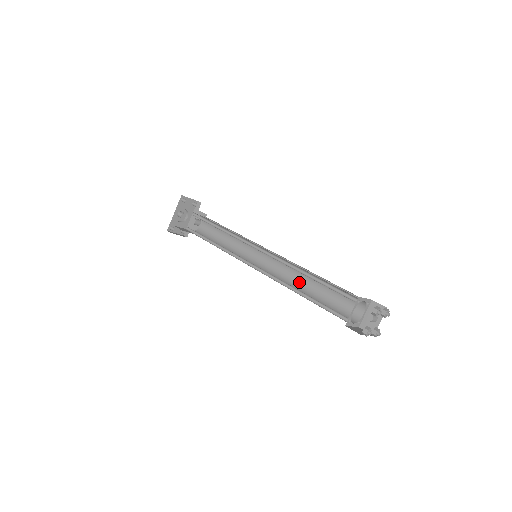
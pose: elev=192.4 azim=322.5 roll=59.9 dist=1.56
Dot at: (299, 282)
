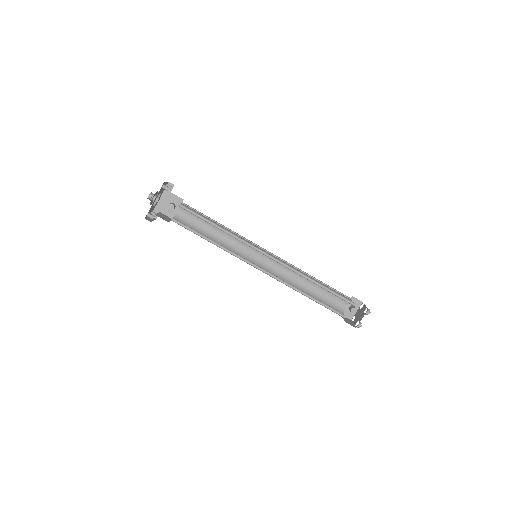
Dot at: (294, 279)
